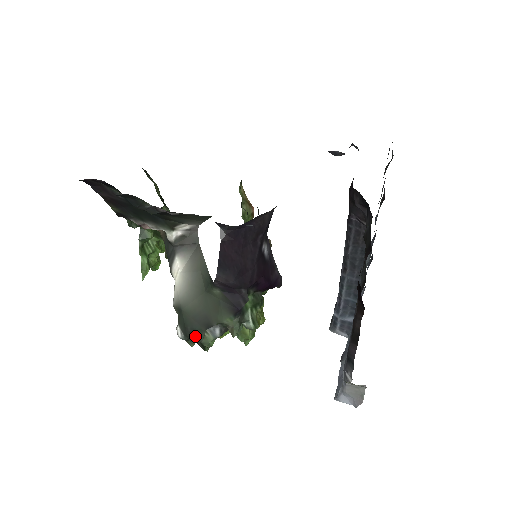
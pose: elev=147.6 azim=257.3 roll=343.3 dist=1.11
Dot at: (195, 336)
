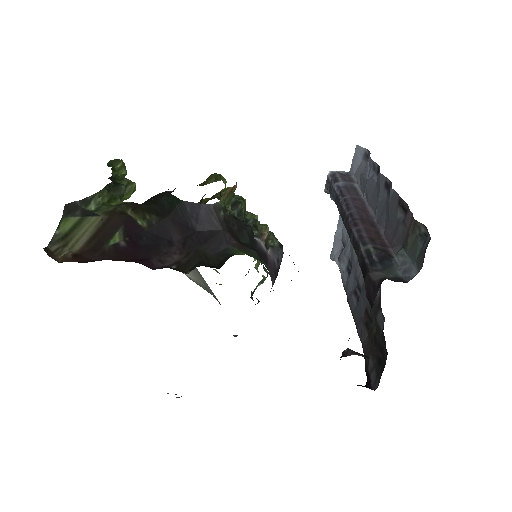
Dot at: occluded
